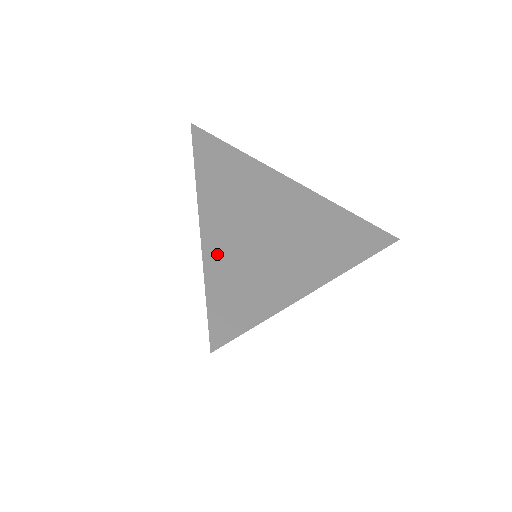
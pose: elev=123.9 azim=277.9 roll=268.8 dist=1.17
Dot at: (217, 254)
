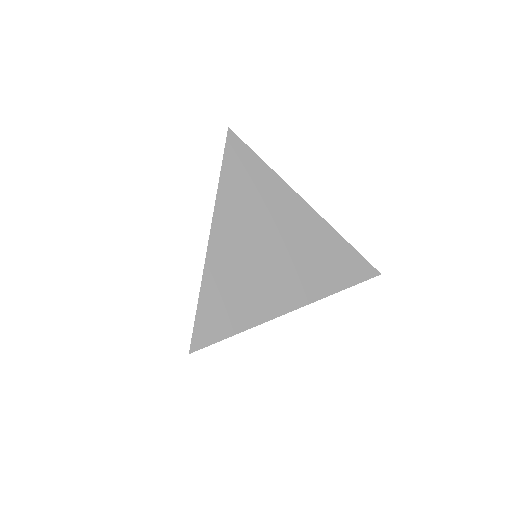
Dot at: (216, 270)
